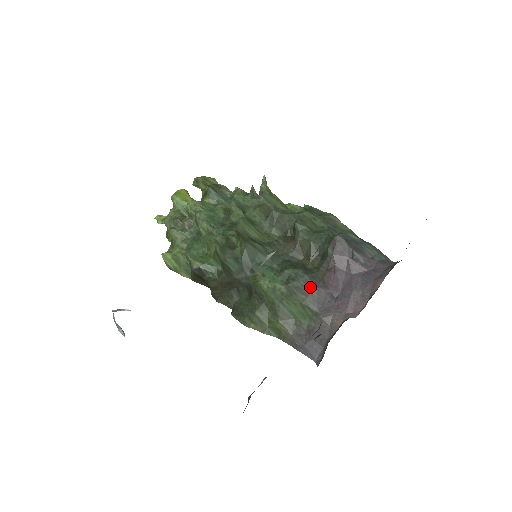
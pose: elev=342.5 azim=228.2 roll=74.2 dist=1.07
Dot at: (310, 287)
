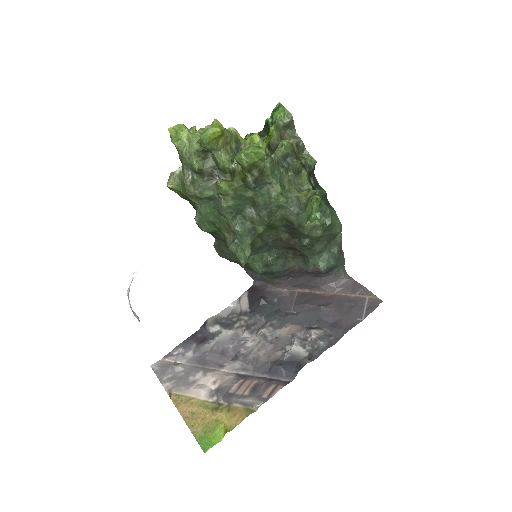
Dot at: (279, 275)
